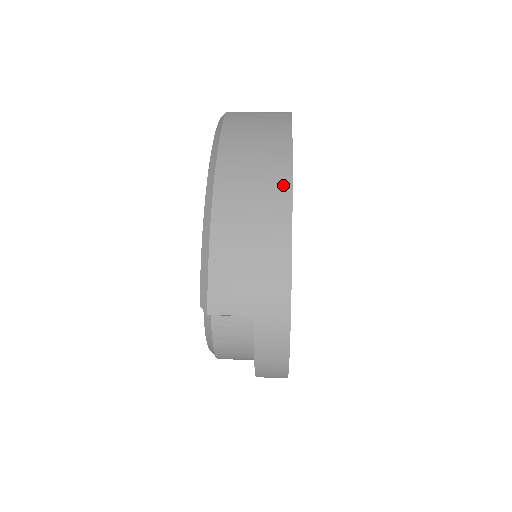
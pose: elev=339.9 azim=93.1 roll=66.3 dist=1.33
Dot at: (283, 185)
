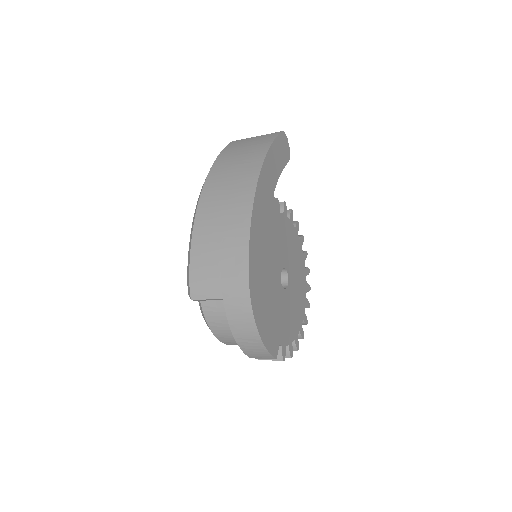
Dot at: (249, 191)
